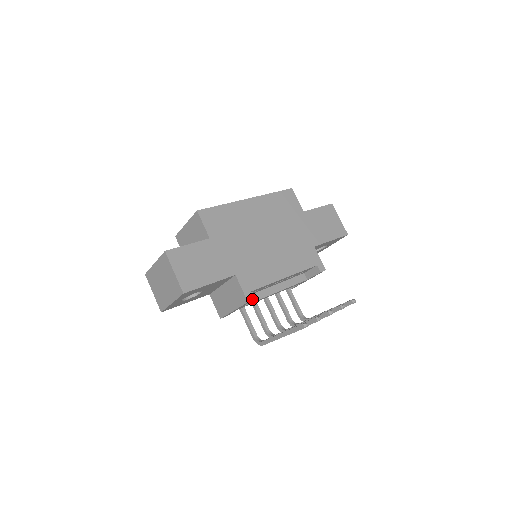
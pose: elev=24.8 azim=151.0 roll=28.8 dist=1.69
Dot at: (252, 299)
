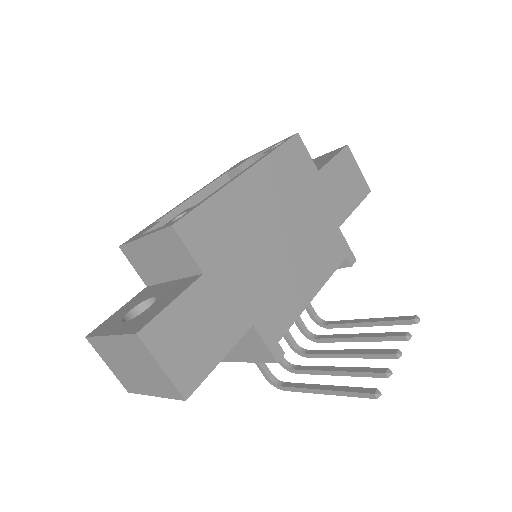
Dot at: (282, 355)
